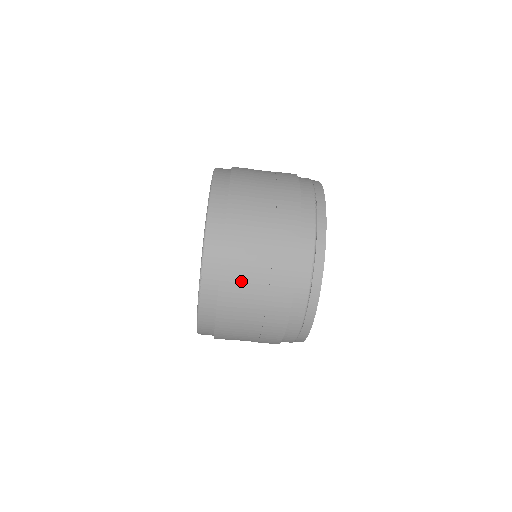
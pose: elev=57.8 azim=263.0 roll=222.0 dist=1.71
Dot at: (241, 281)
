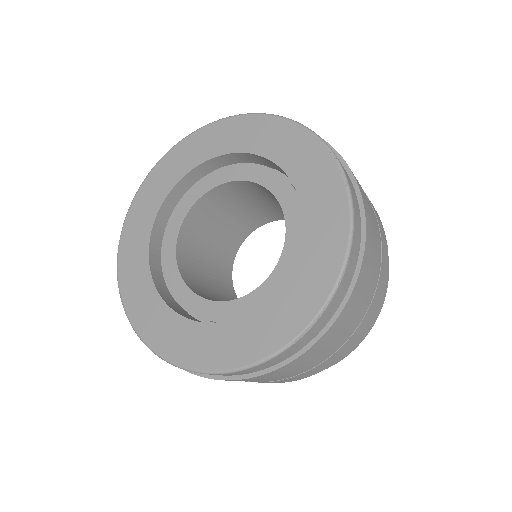
Dot at: (349, 319)
